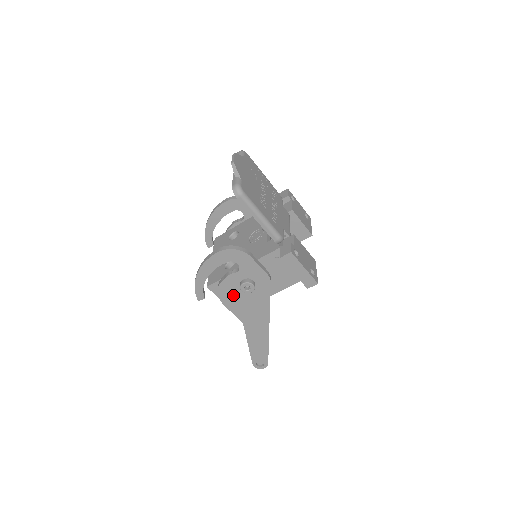
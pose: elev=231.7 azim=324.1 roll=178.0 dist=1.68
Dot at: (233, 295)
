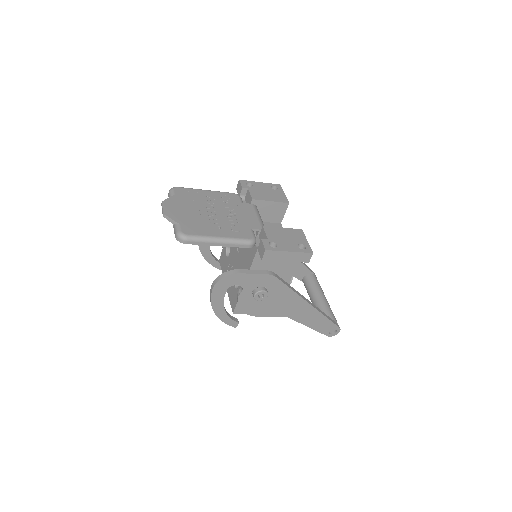
Dot at: (257, 306)
